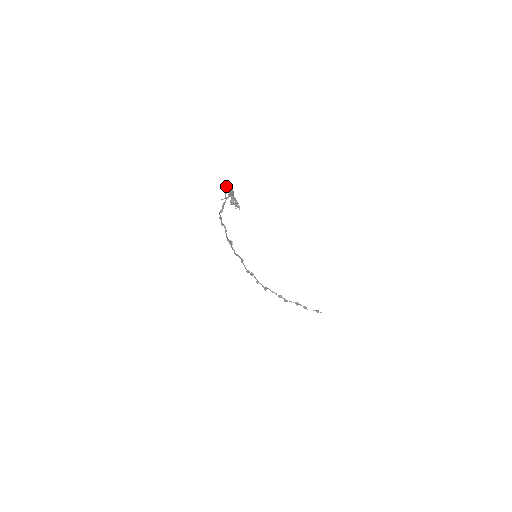
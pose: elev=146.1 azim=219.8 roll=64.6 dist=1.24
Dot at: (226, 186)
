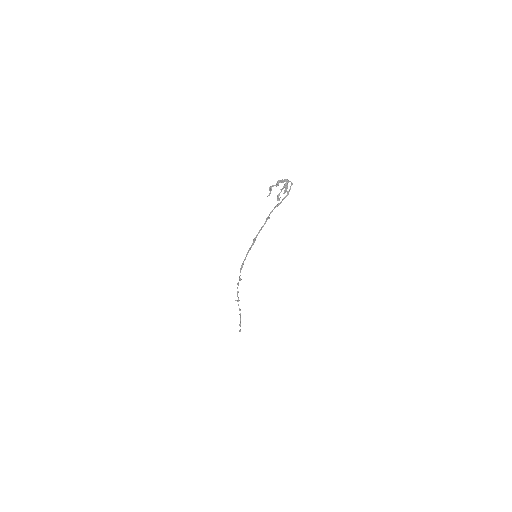
Dot at: (279, 182)
